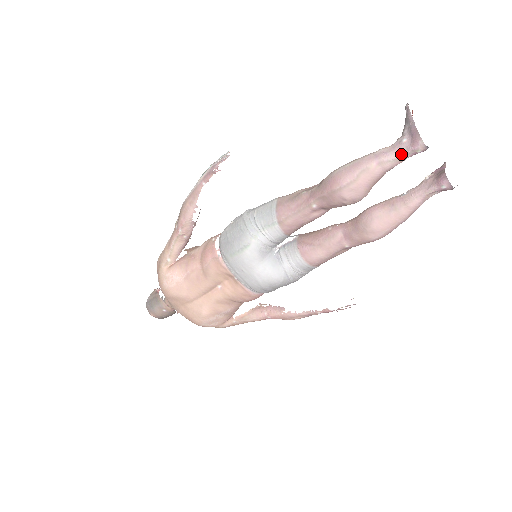
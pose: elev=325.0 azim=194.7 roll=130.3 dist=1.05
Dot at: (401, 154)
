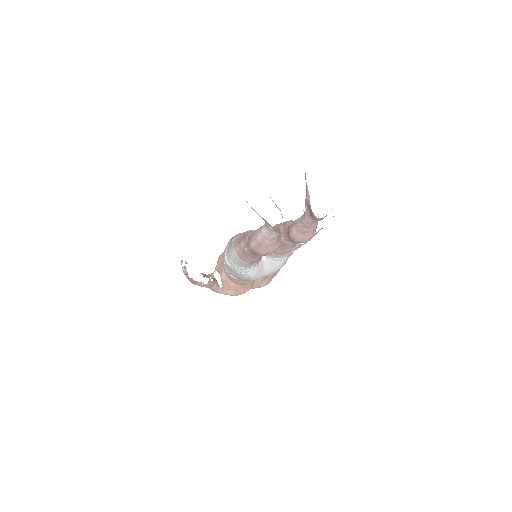
Dot at: (277, 234)
